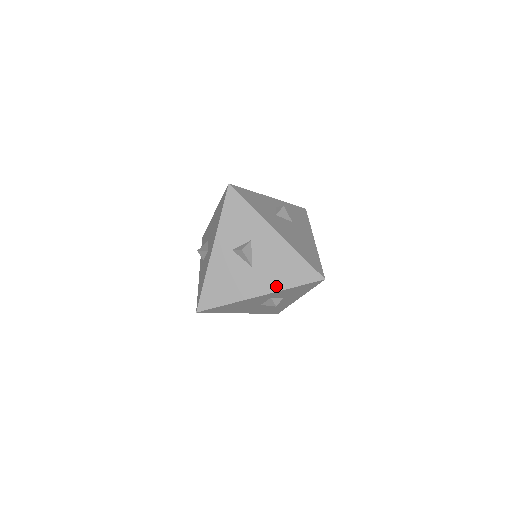
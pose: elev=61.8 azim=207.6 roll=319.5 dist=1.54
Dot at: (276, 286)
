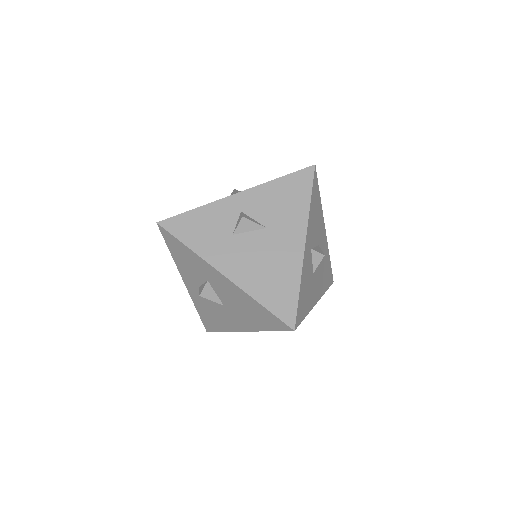
Dot at: (253, 326)
